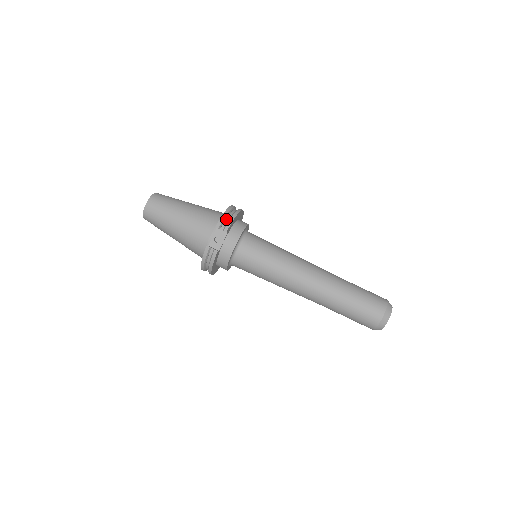
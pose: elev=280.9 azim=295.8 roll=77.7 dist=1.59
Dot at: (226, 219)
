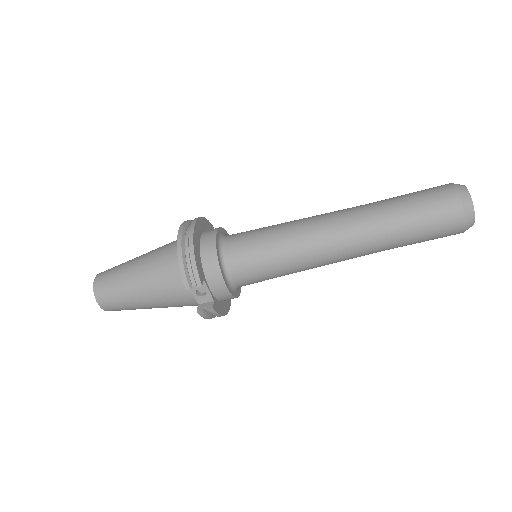
Dot at: (187, 268)
